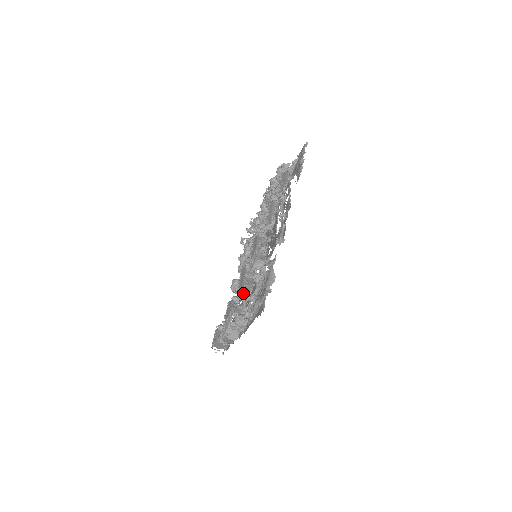
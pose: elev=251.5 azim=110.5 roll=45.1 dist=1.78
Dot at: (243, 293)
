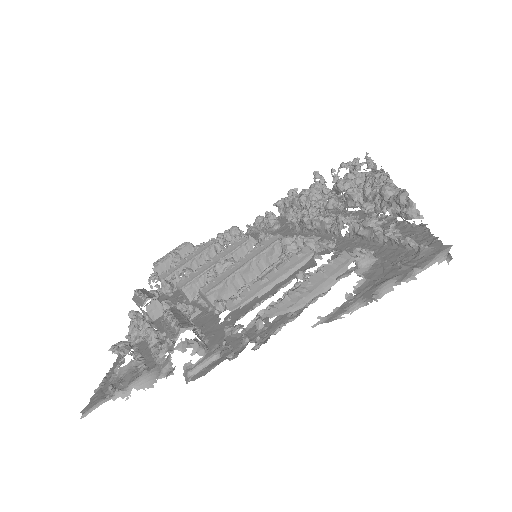
Dot at: (182, 291)
